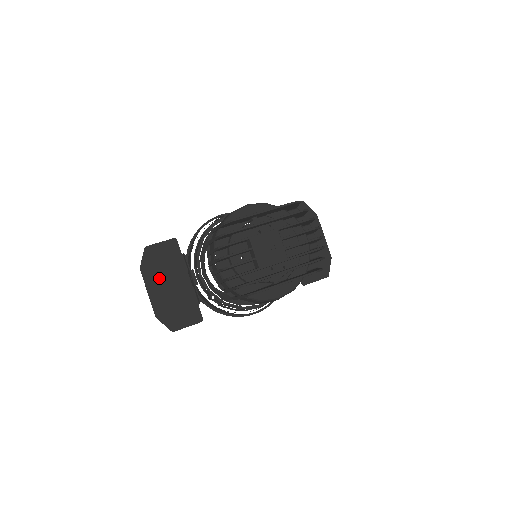
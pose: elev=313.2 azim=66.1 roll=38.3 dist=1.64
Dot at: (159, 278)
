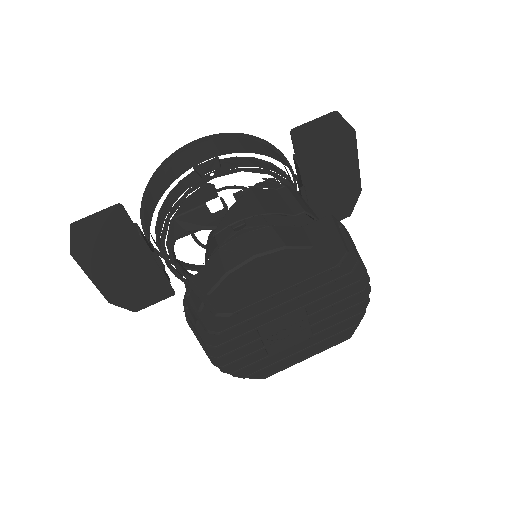
Dot at: (104, 260)
